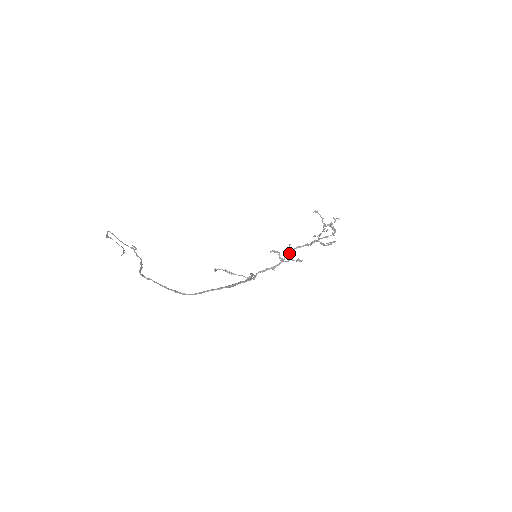
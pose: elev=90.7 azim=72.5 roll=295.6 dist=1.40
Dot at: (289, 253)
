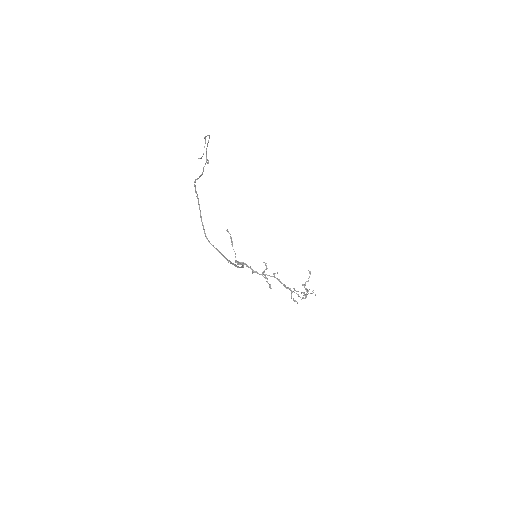
Dot at: (271, 276)
